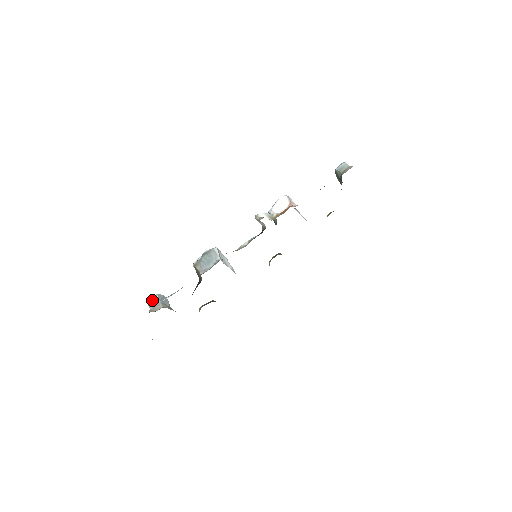
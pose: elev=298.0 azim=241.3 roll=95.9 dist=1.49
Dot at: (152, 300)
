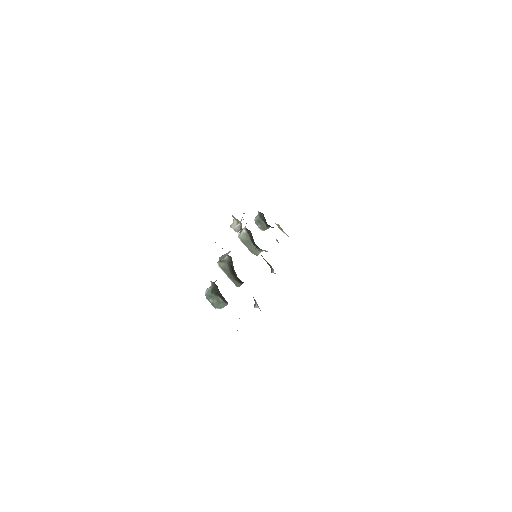
Dot at: (207, 288)
